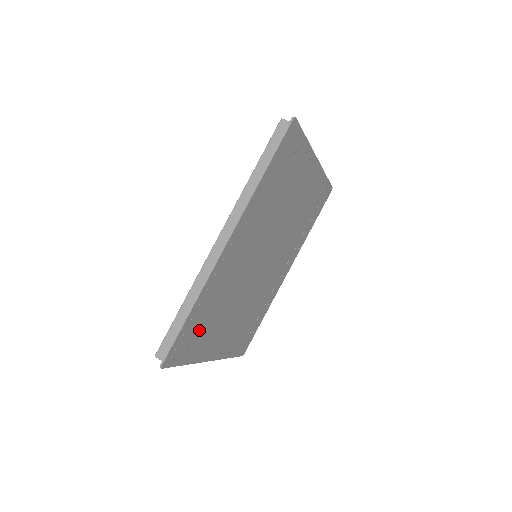
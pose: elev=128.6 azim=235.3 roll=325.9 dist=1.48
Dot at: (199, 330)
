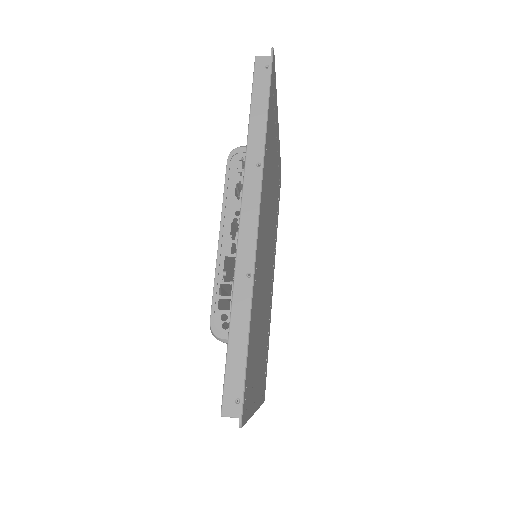
Dot at: (252, 359)
